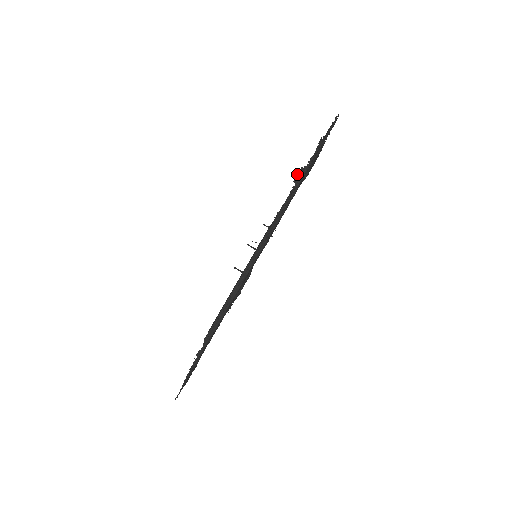
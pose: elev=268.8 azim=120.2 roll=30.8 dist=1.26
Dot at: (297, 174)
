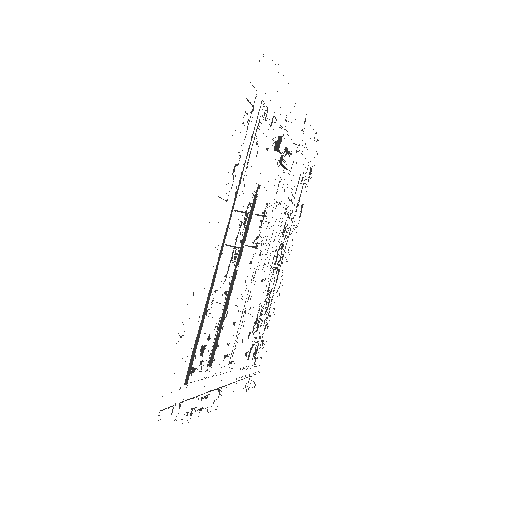
Dot at: (277, 144)
